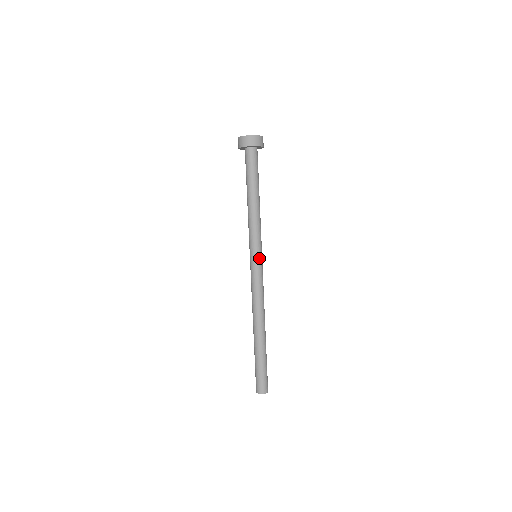
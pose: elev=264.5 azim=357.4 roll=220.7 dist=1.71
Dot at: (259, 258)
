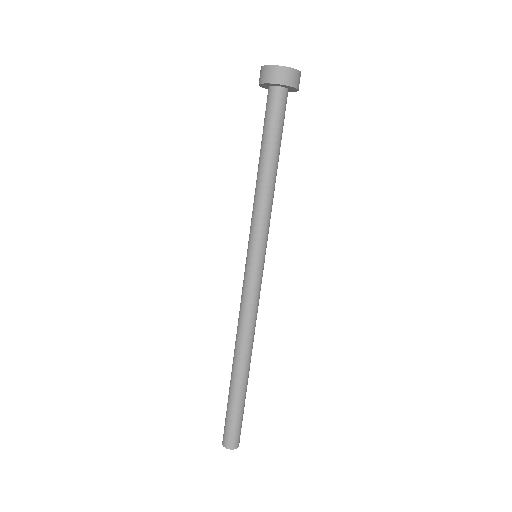
Dot at: (264, 260)
